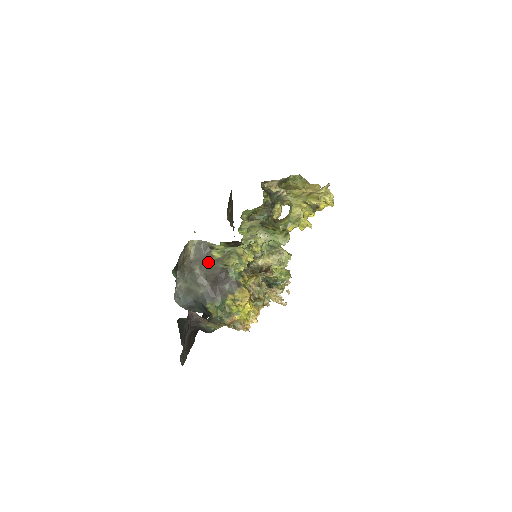
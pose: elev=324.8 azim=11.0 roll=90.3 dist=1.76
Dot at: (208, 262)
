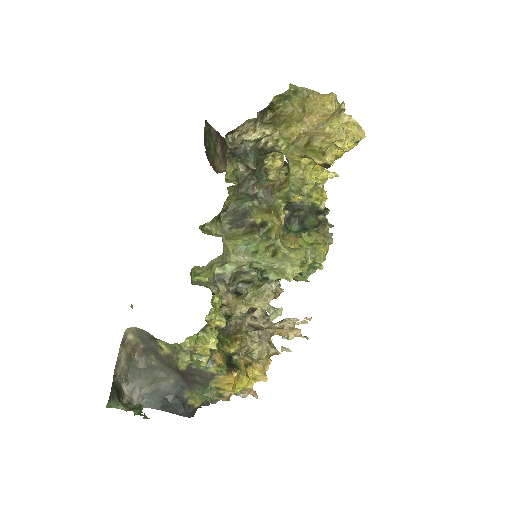
Dot at: (160, 355)
